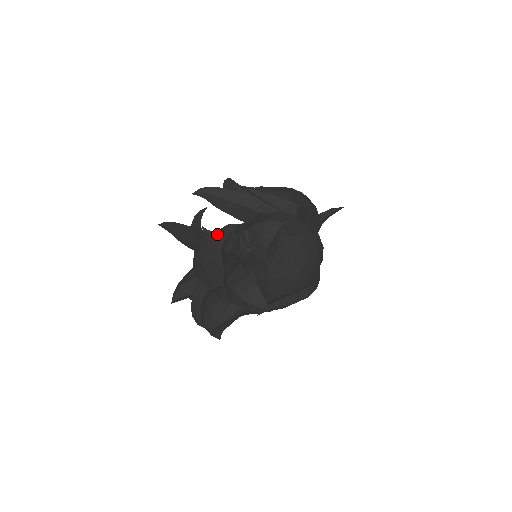
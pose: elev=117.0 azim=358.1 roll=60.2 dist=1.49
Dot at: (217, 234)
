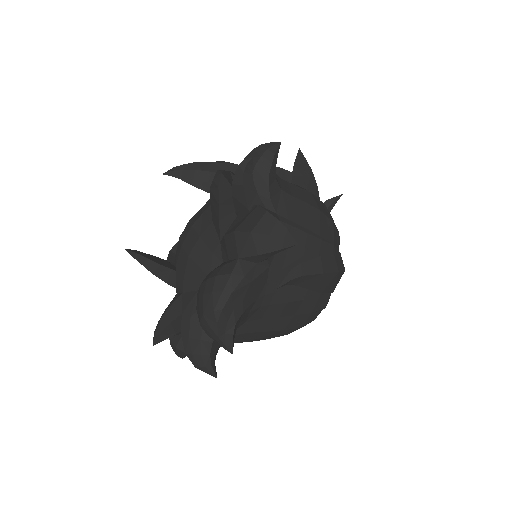
Dot at: (201, 210)
